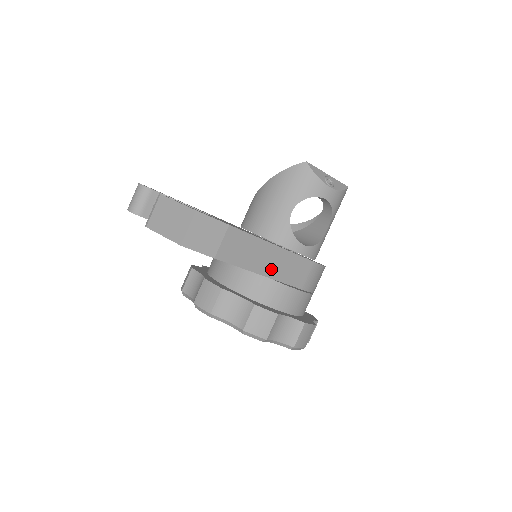
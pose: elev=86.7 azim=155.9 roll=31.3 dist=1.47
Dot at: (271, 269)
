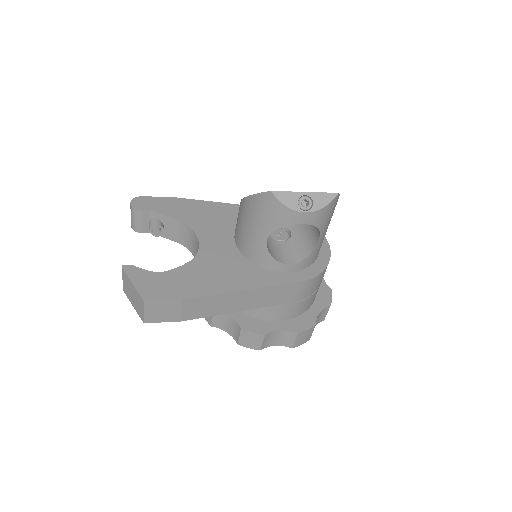
Dot at: (248, 304)
